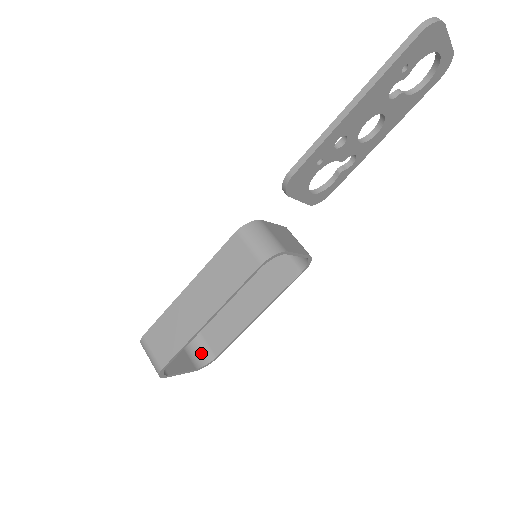
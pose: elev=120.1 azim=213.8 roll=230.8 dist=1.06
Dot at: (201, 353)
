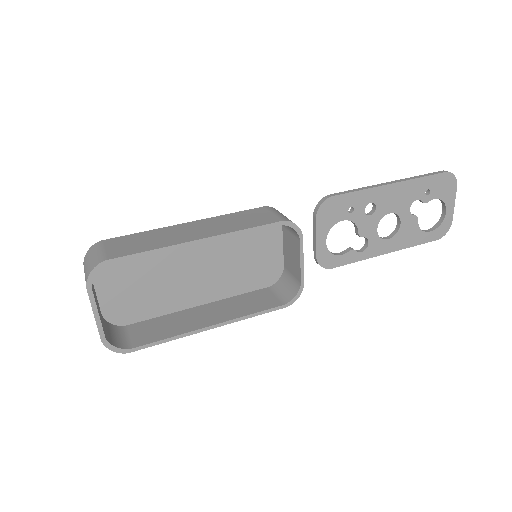
Dot at: (116, 337)
